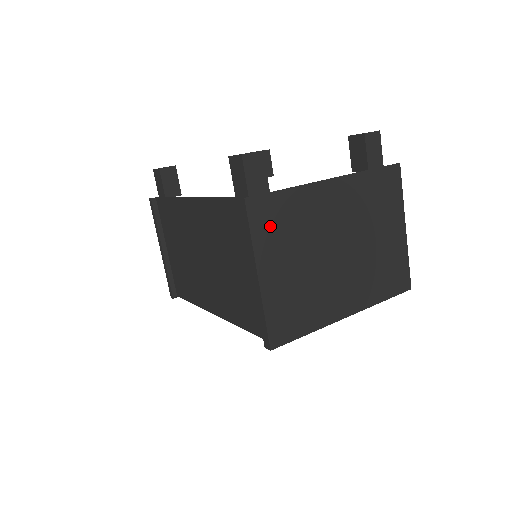
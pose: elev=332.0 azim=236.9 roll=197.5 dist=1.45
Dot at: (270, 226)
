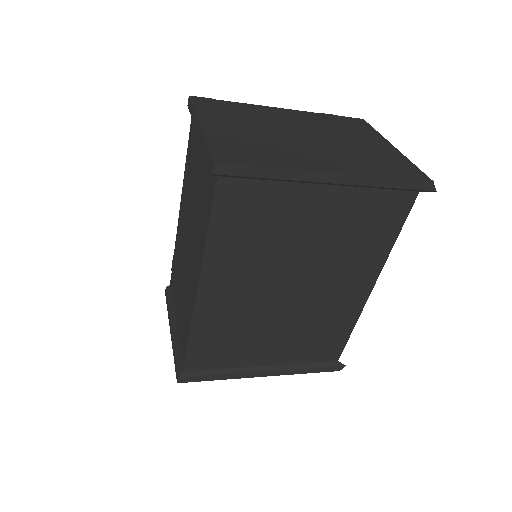
Dot at: (215, 110)
